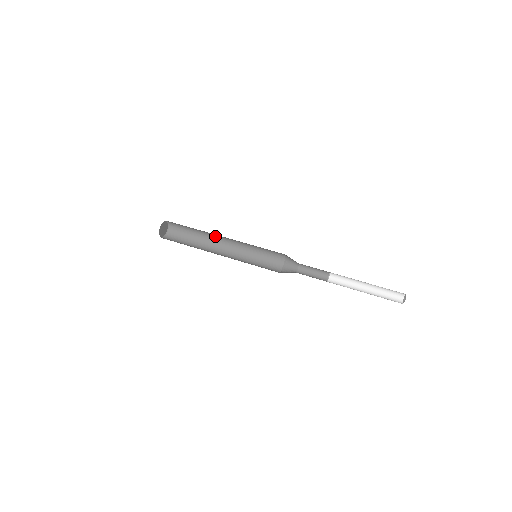
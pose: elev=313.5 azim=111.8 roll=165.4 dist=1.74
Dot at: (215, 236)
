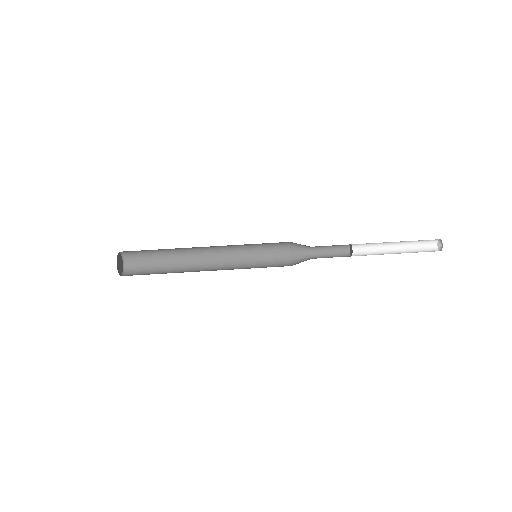
Dot at: (192, 250)
